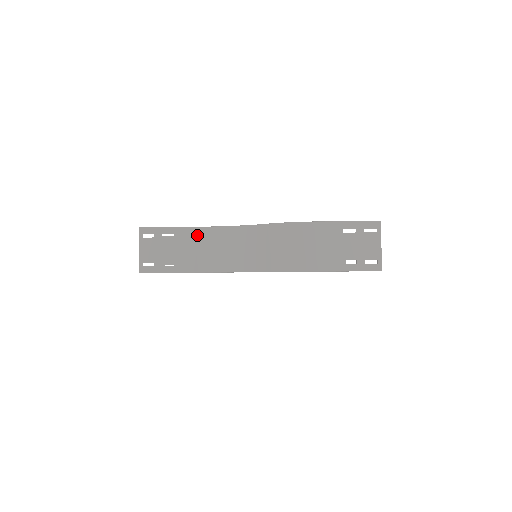
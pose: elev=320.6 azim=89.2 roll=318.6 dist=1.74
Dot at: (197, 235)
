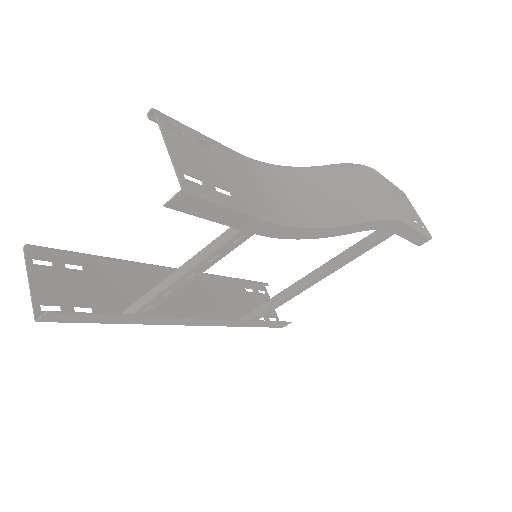
Dot at: (242, 162)
